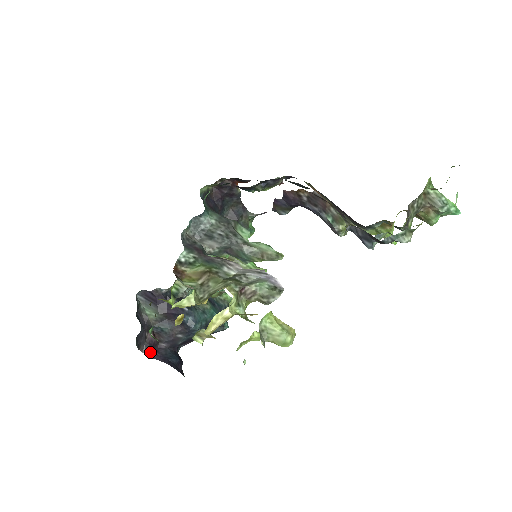
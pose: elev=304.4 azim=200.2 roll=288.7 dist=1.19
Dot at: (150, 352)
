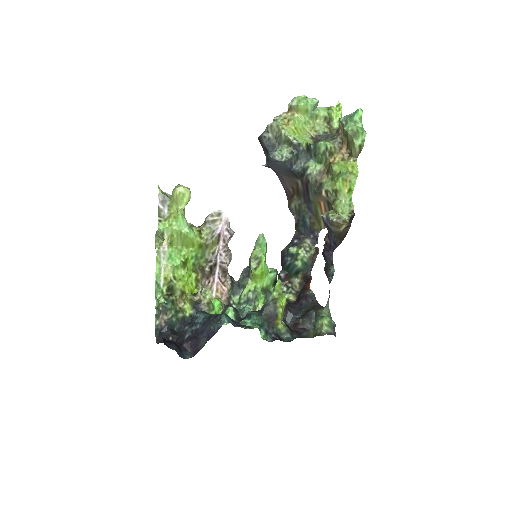
Dot at: occluded
